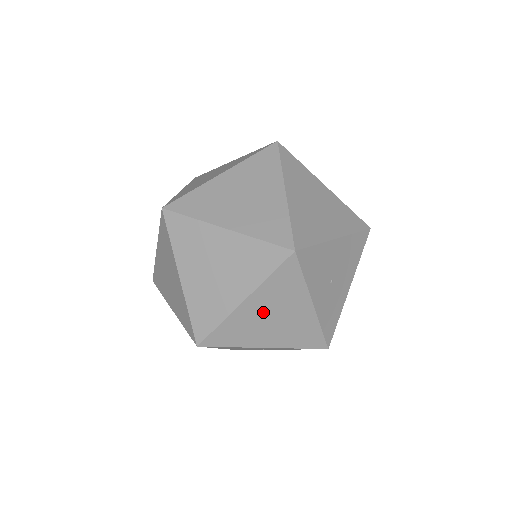
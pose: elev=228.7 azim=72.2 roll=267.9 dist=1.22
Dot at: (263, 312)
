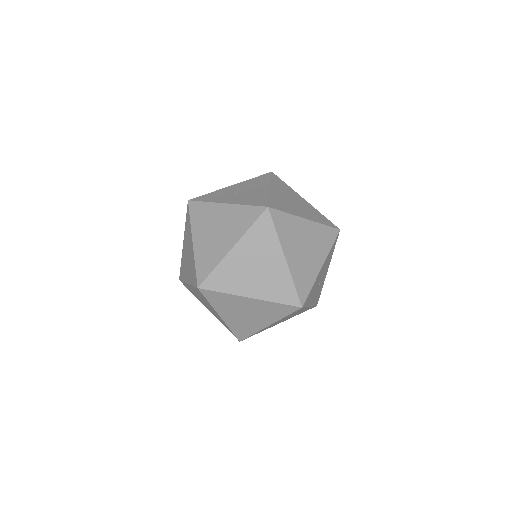
Dot at: occluded
